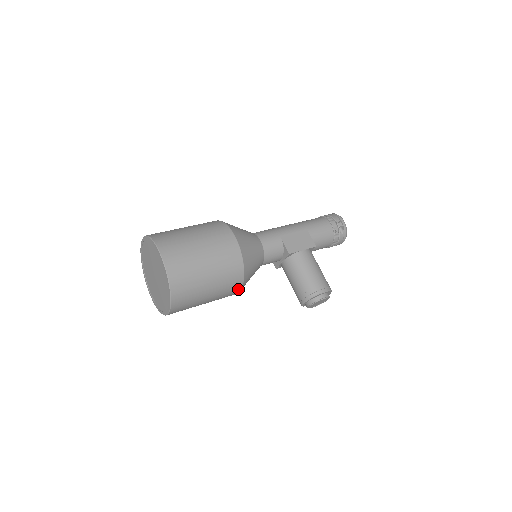
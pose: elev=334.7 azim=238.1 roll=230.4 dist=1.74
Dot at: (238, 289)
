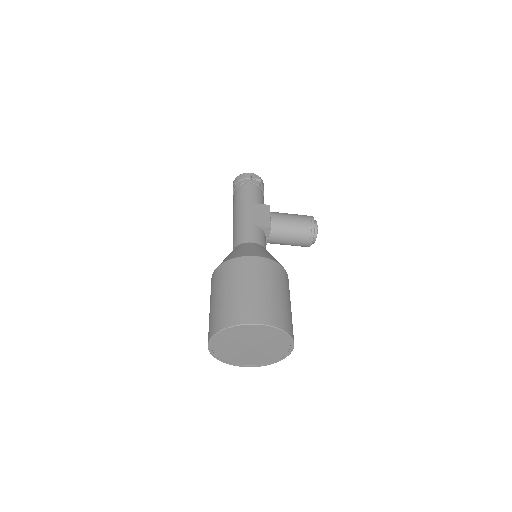
Dot at: occluded
